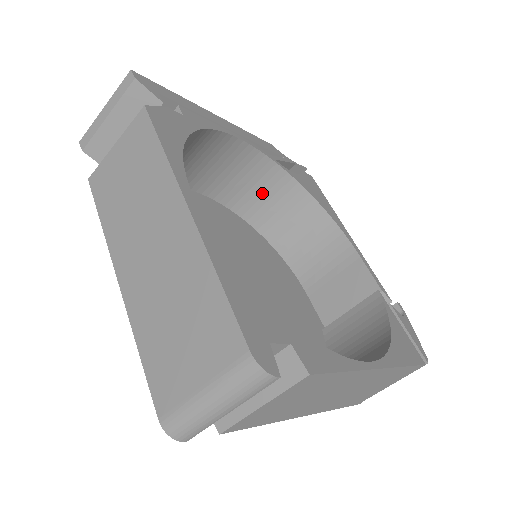
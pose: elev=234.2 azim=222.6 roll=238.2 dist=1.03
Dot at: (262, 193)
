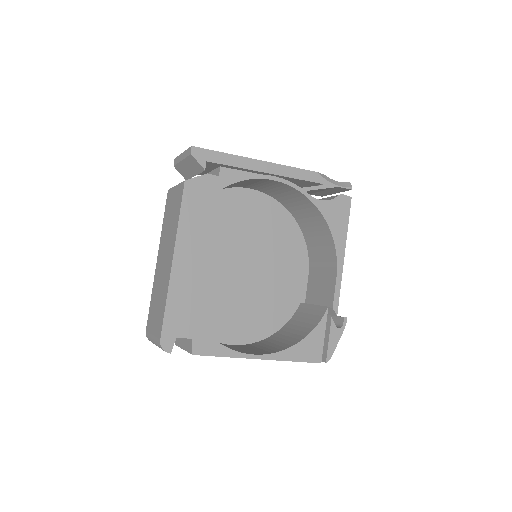
Dot at: (298, 204)
